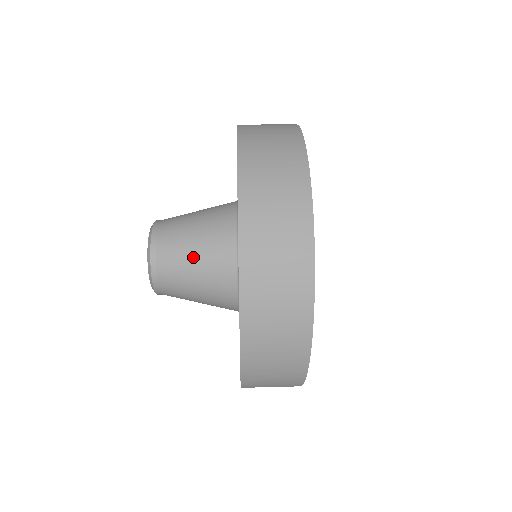
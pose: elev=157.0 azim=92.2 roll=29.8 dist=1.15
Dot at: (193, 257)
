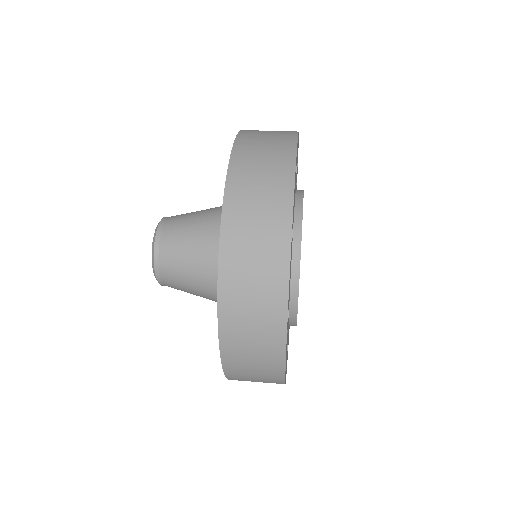
Dot at: (191, 272)
